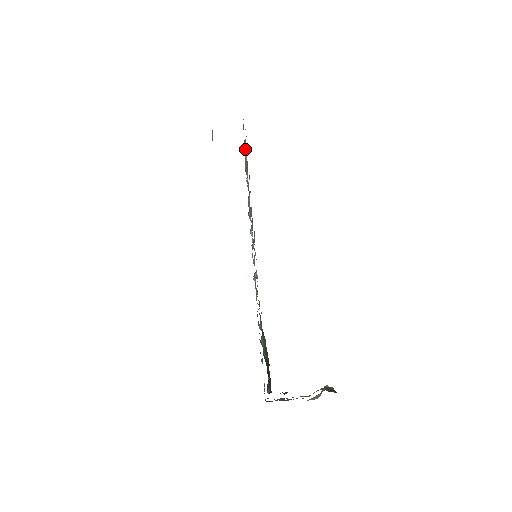
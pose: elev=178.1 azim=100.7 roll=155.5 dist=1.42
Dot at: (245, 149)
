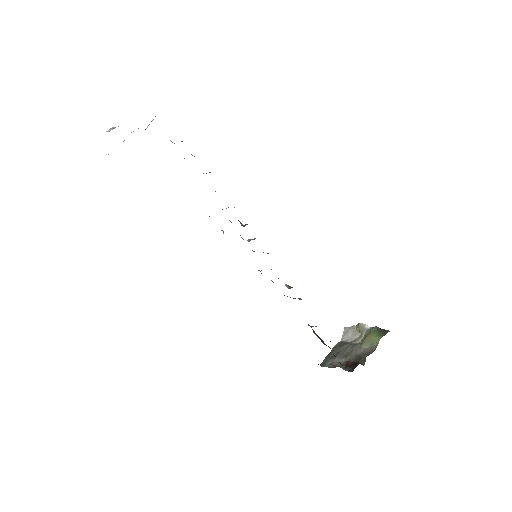
Dot at: occluded
